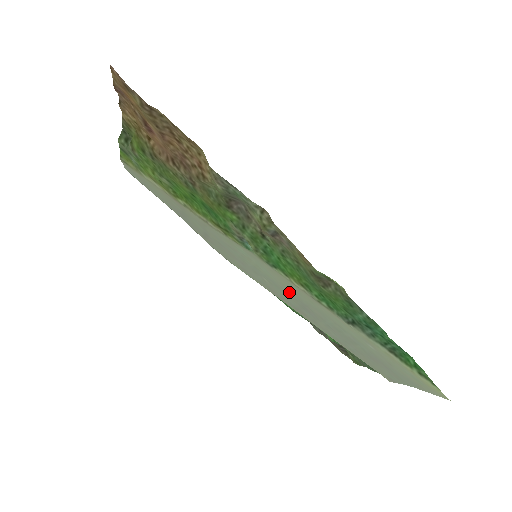
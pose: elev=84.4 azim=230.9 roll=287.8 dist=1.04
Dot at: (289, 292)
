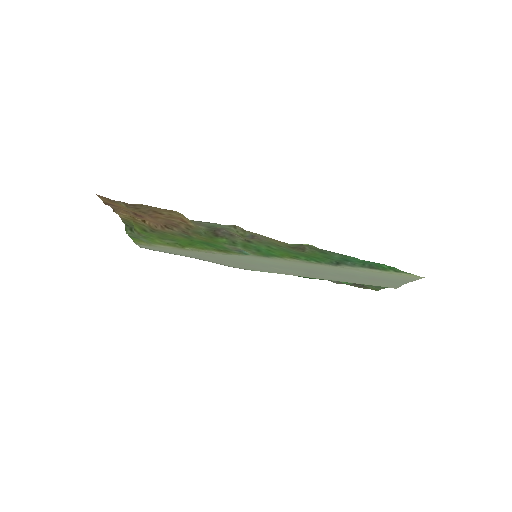
Dot at: (293, 267)
